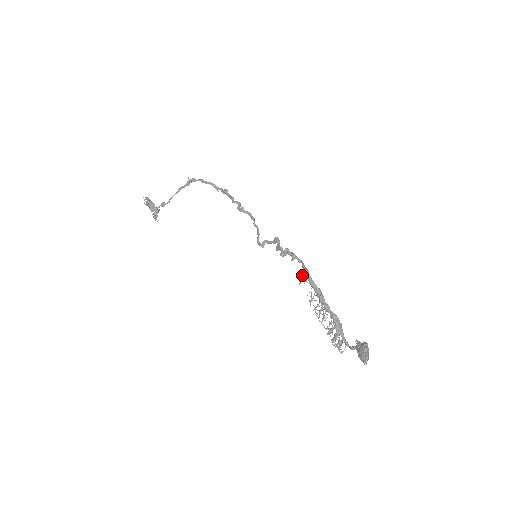
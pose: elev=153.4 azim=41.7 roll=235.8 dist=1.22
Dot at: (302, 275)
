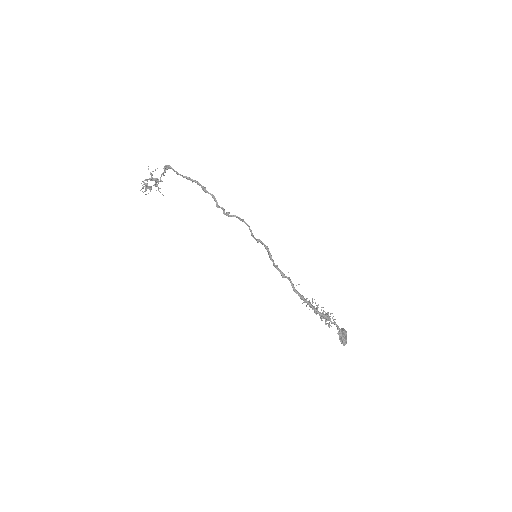
Dot at: (293, 289)
